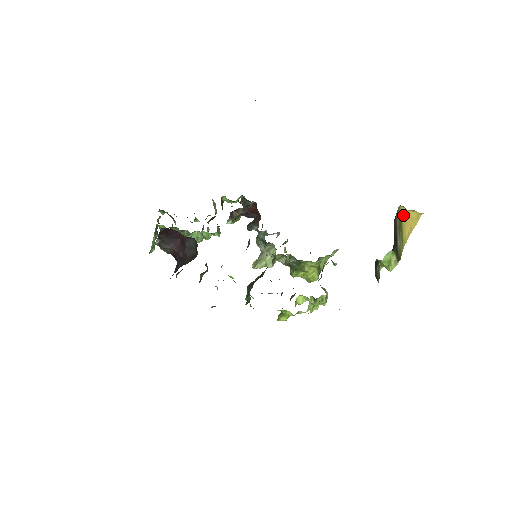
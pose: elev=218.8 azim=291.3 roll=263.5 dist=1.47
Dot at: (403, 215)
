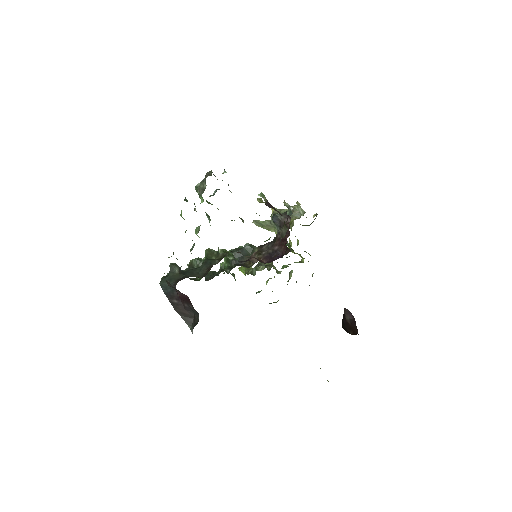
Dot at: occluded
